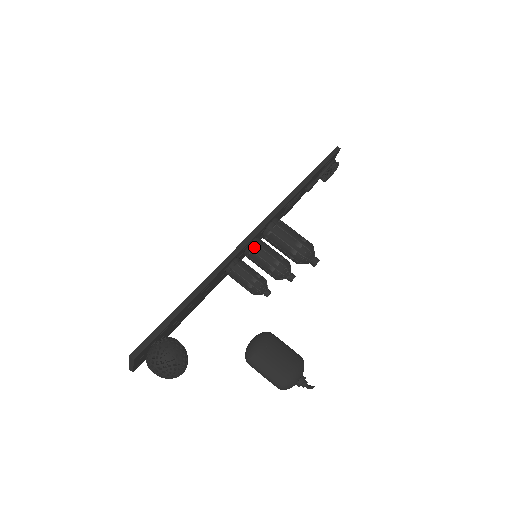
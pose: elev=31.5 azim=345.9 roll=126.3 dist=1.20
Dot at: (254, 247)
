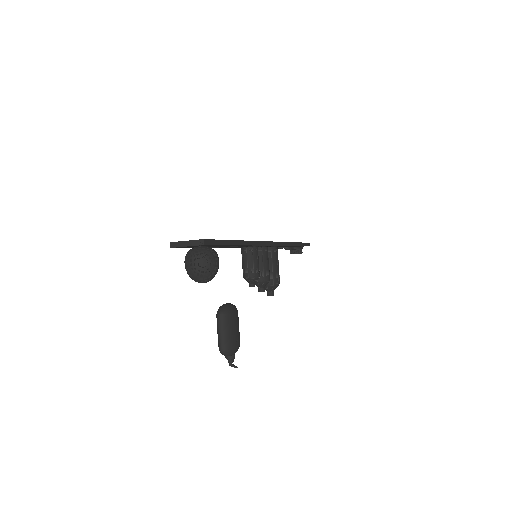
Dot at: (265, 251)
